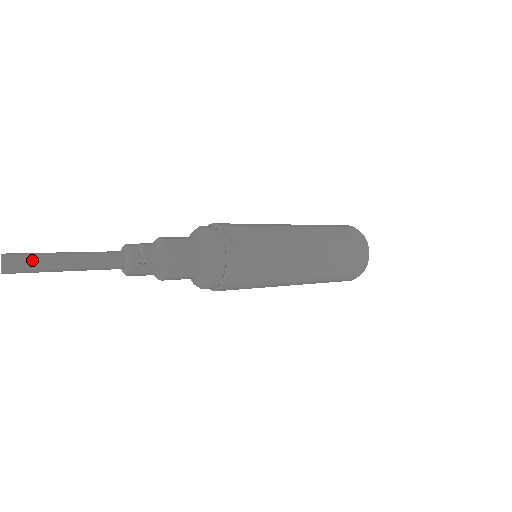
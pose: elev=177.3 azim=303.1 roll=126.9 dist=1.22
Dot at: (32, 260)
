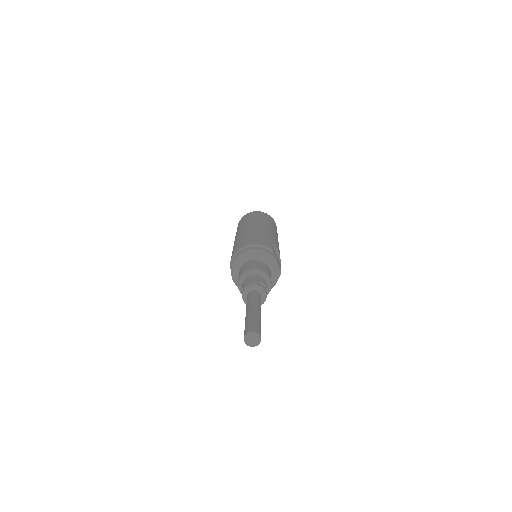
Dot at: occluded
